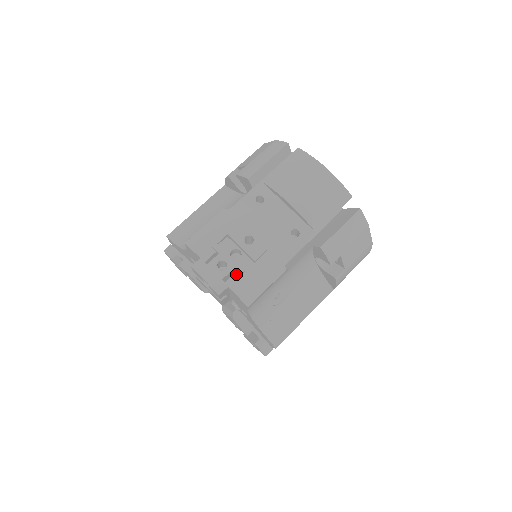
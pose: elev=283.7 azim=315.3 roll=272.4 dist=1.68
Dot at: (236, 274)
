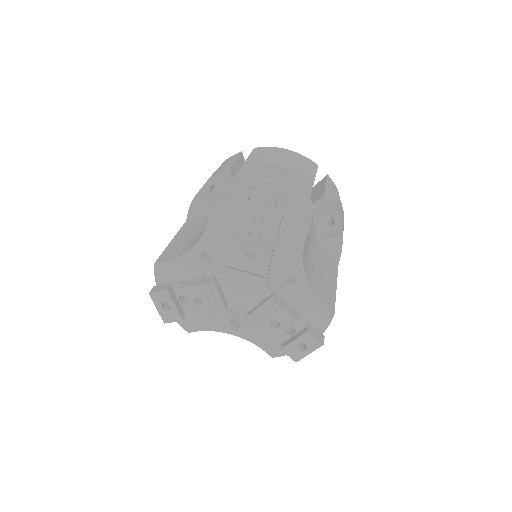
Dot at: (281, 205)
